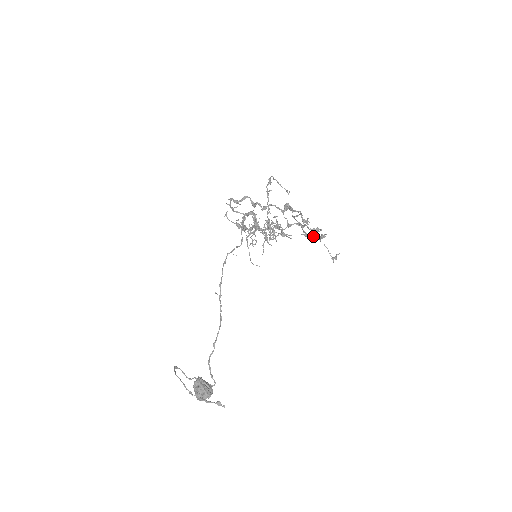
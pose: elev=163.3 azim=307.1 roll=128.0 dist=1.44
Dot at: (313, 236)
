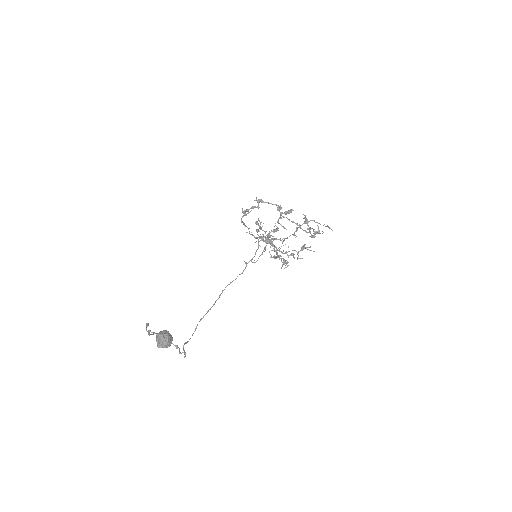
Dot at: (308, 229)
